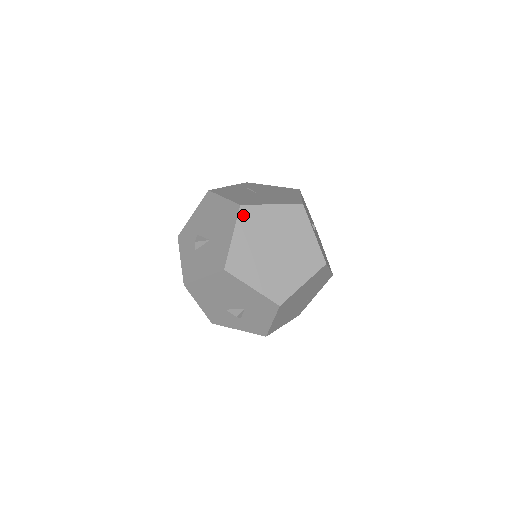
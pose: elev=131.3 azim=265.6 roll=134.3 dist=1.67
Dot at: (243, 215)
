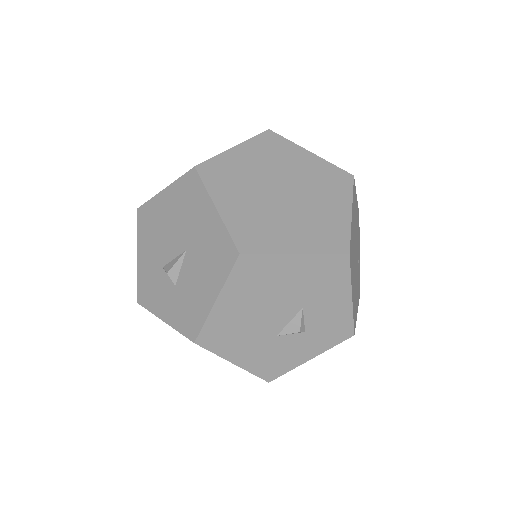
Dot at: (208, 176)
